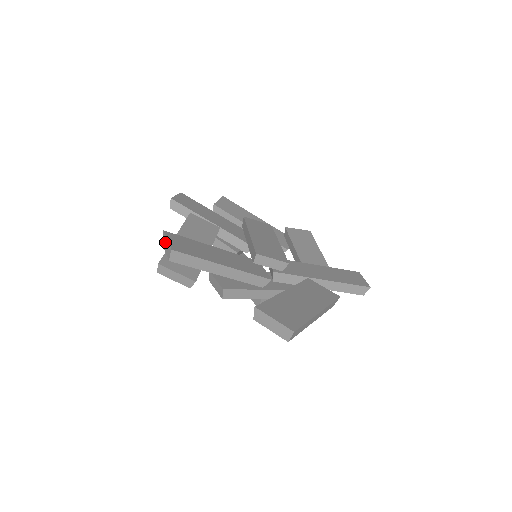
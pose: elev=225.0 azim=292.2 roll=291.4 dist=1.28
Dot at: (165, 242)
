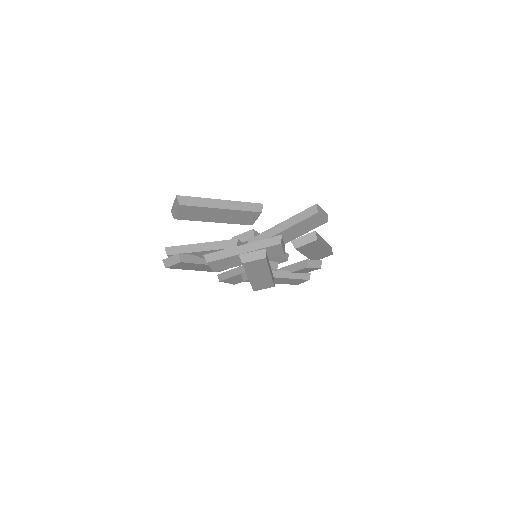
Dot at: occluded
